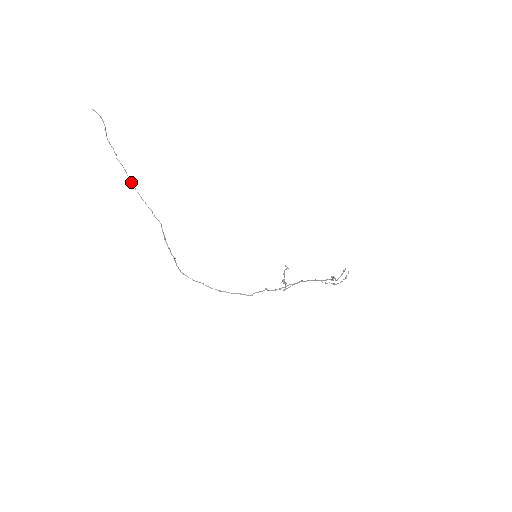
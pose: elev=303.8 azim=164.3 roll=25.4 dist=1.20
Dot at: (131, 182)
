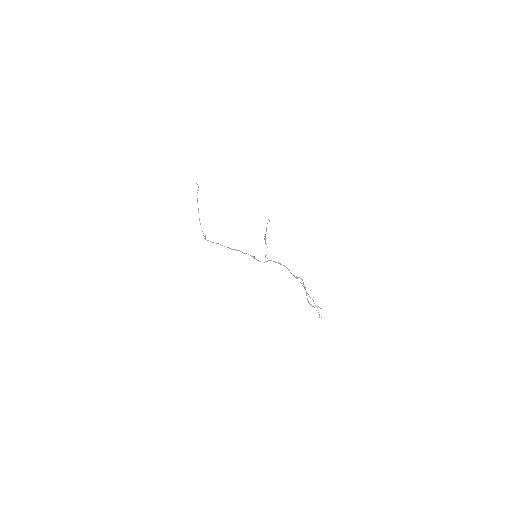
Dot at: occluded
